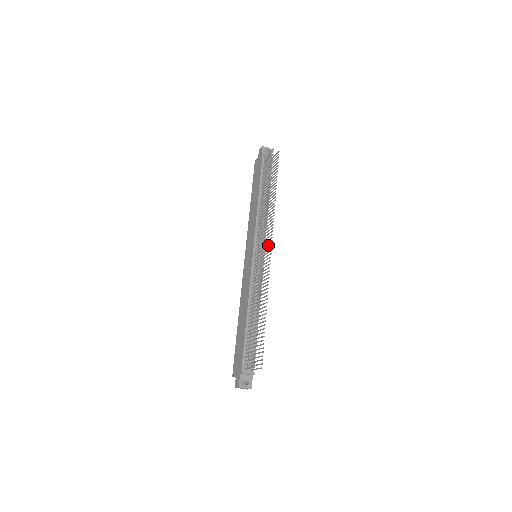
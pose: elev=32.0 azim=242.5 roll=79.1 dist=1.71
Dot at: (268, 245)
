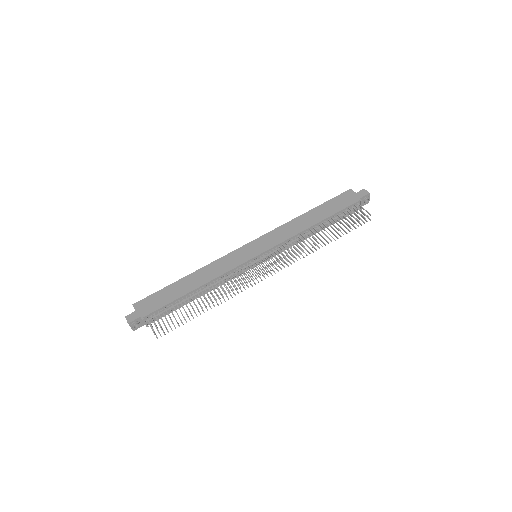
Dot at: occluded
